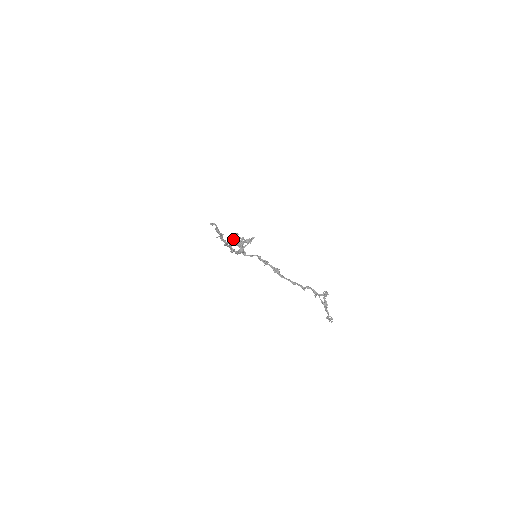
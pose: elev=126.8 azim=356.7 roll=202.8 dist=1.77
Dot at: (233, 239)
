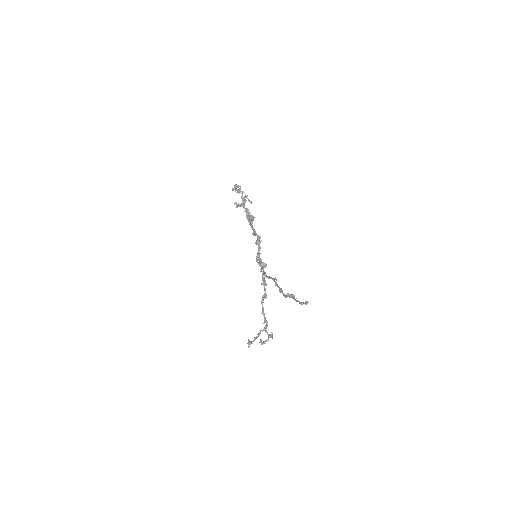
Dot at: (253, 219)
